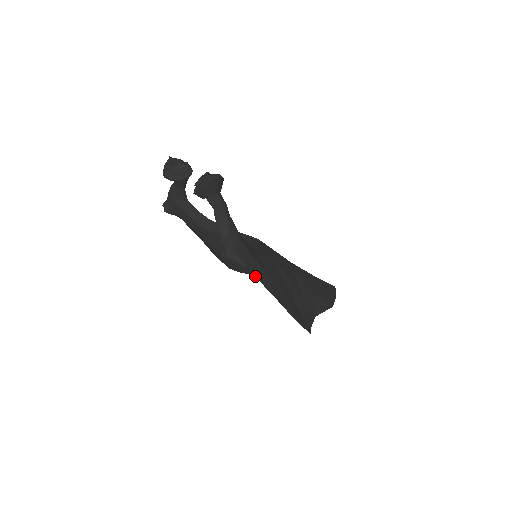
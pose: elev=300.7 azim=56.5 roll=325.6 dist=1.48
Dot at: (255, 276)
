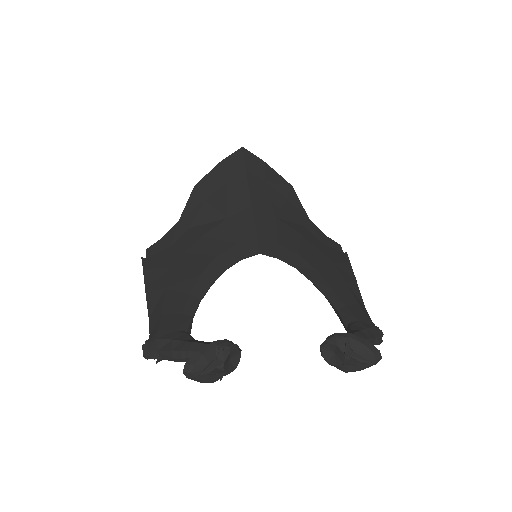
Dot at: occluded
